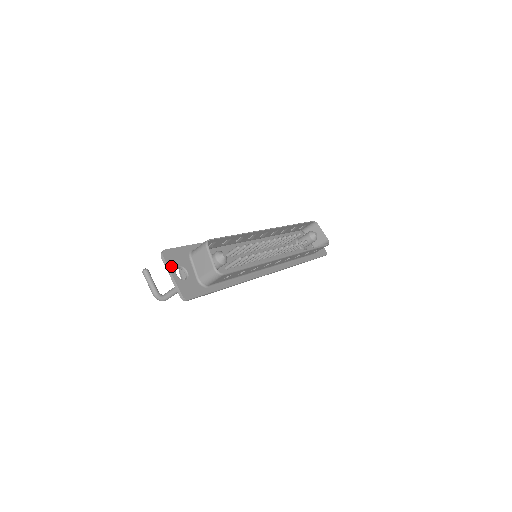
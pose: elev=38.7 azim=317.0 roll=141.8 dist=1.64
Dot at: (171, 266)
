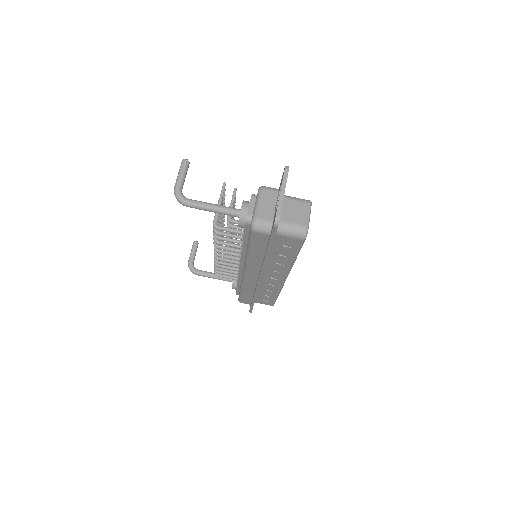
Dot at: occluded
